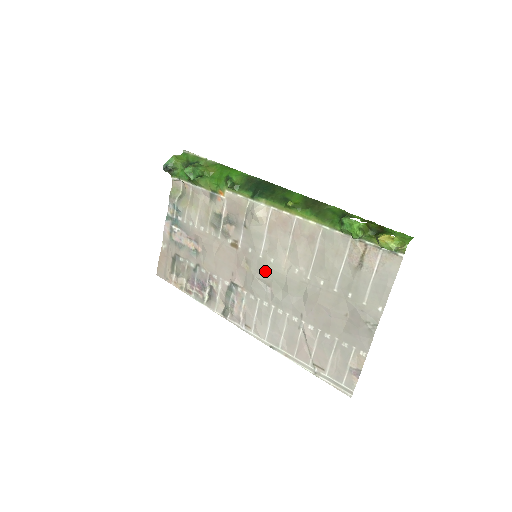
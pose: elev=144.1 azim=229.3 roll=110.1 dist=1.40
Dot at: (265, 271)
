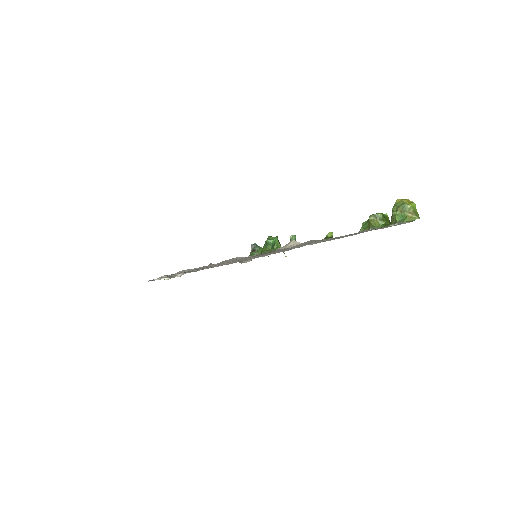
Dot at: occluded
